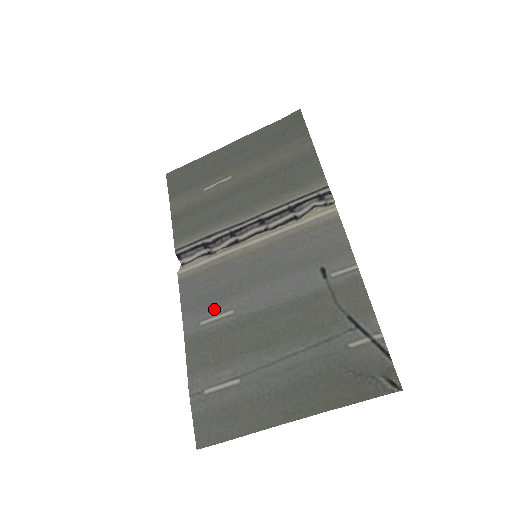
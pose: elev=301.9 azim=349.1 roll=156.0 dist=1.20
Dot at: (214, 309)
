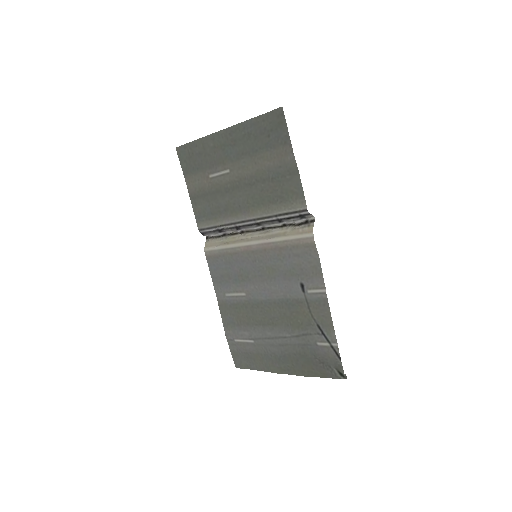
Dot at: (233, 288)
